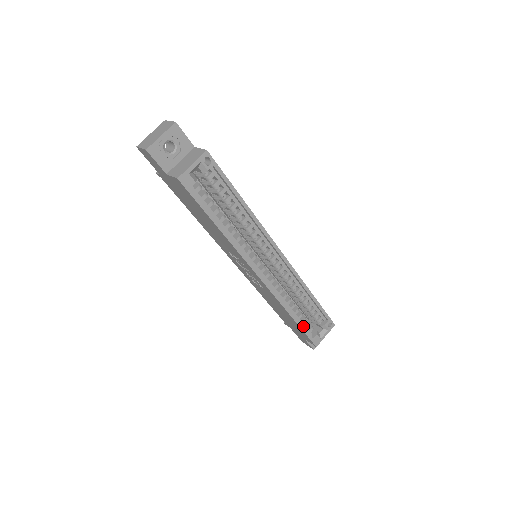
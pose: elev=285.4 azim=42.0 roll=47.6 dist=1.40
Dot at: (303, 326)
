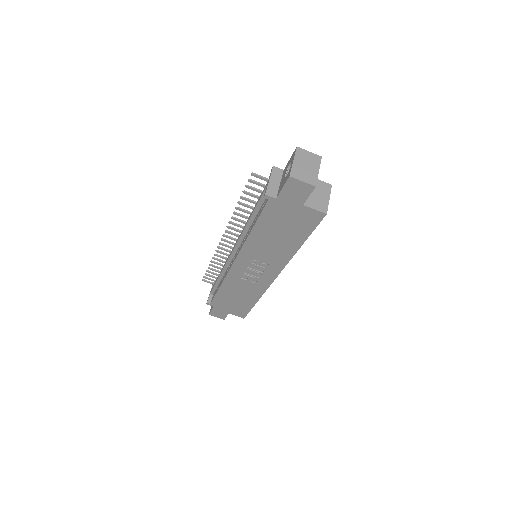
Dot at: occluded
